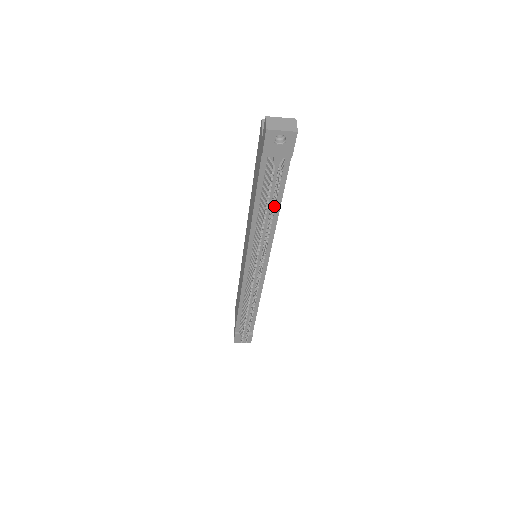
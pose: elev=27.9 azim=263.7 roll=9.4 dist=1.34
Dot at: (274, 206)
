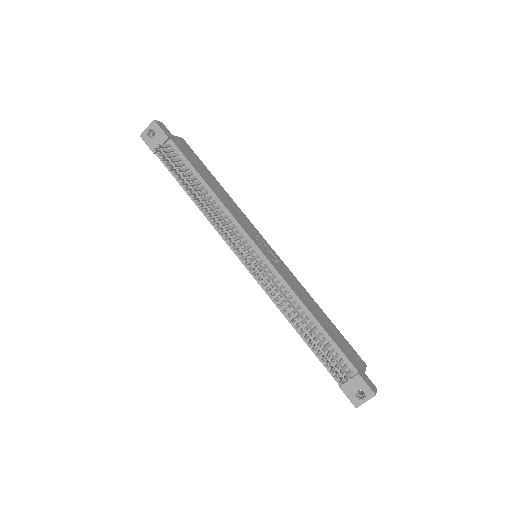
Dot at: (181, 173)
